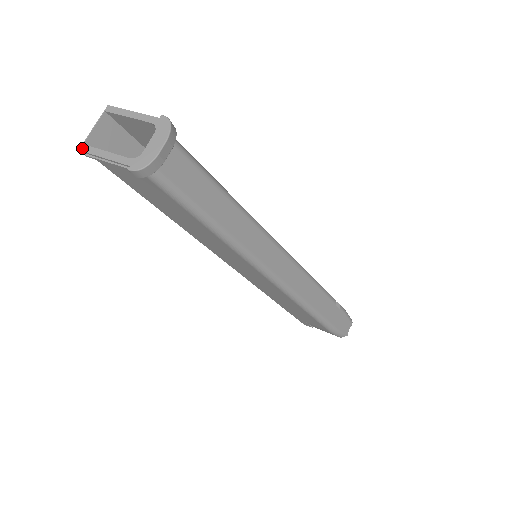
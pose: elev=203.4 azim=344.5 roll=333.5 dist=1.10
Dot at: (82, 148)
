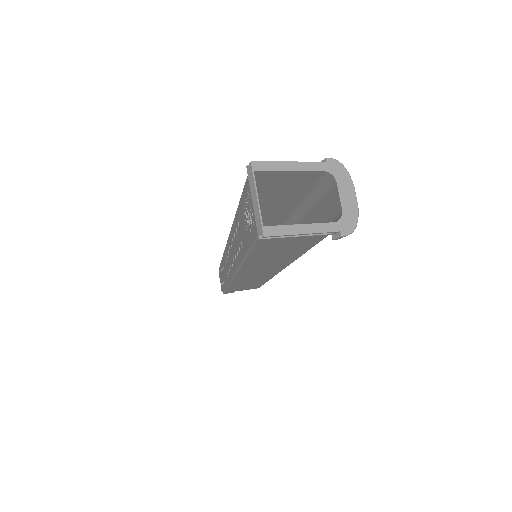
Dot at: (267, 232)
